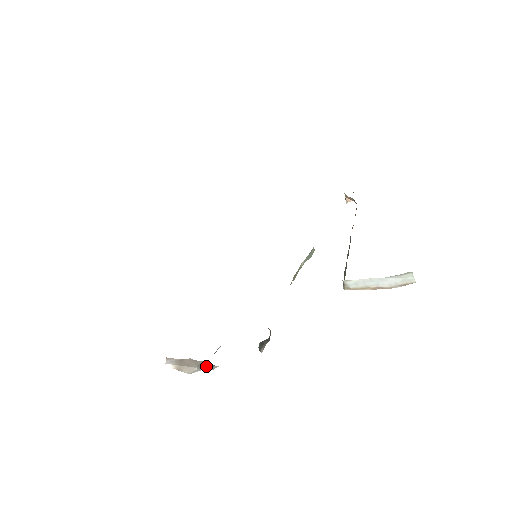
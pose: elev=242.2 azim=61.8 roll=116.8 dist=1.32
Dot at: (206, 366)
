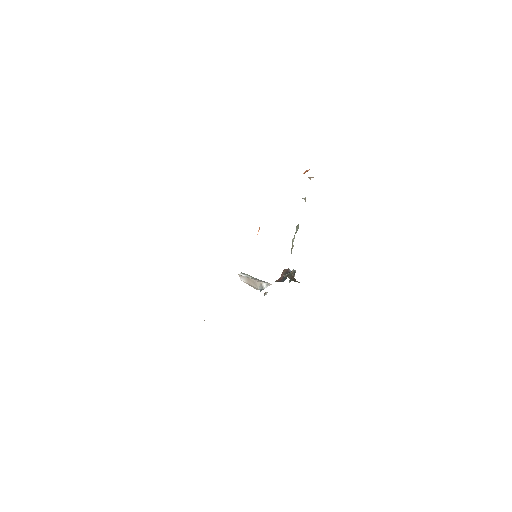
Dot at: occluded
